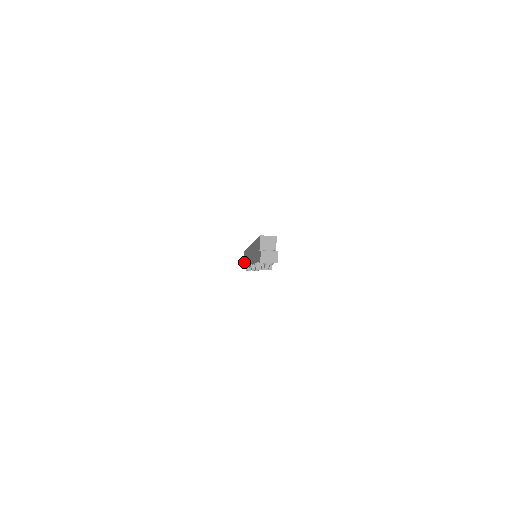
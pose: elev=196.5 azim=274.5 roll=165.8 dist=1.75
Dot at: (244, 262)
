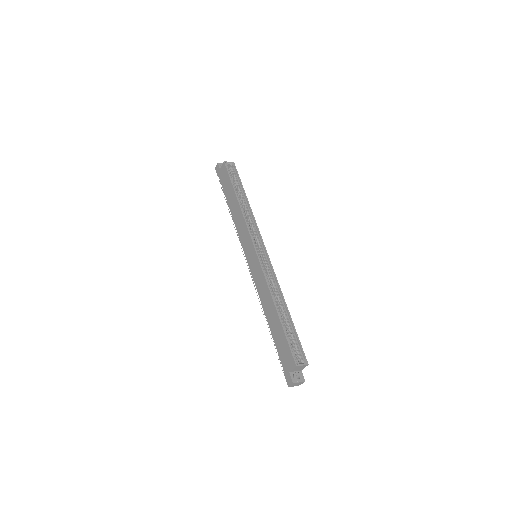
Dot at: (222, 179)
